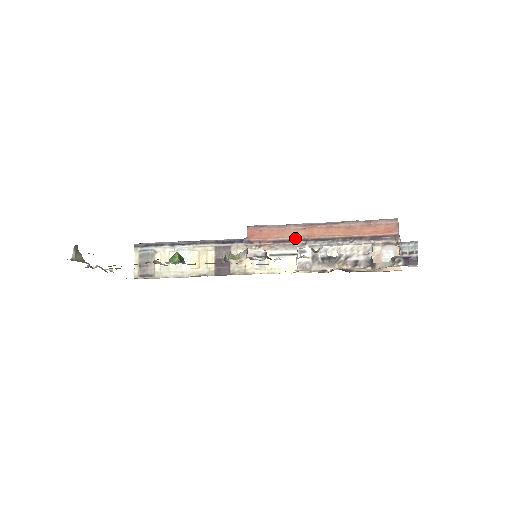
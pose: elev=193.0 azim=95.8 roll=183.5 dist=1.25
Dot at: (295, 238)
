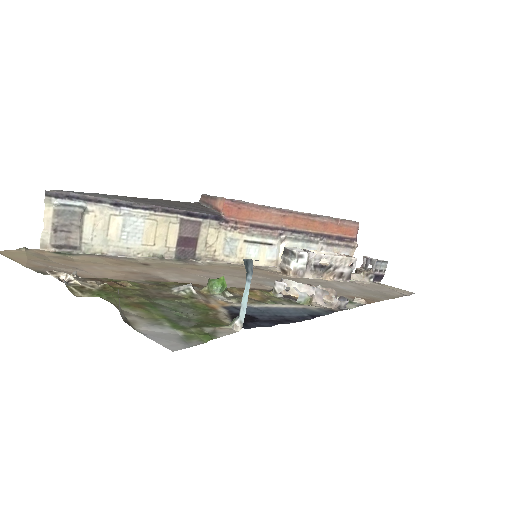
Dot at: (273, 225)
